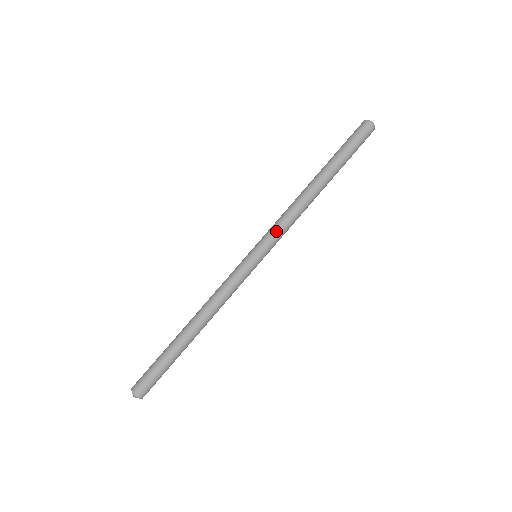
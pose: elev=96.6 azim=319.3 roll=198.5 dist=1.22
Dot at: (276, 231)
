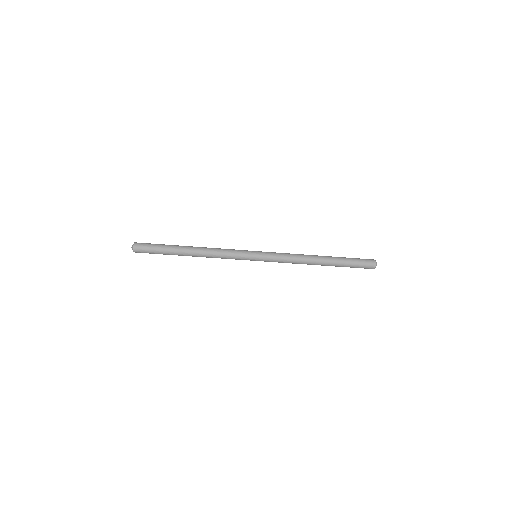
Dot at: occluded
